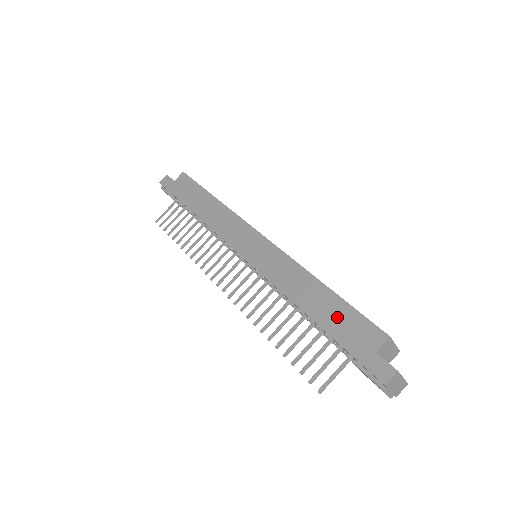
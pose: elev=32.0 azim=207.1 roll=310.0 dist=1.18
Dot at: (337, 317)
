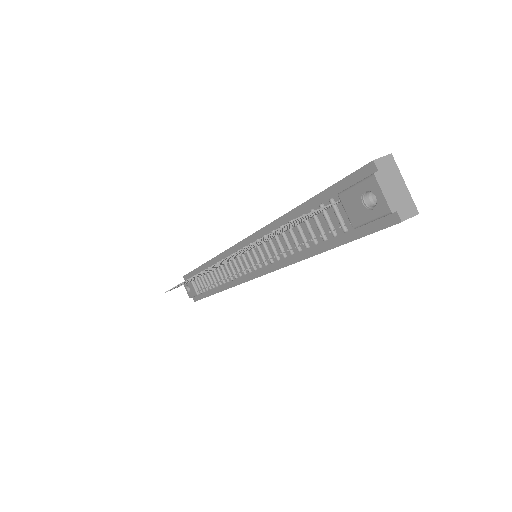
Dot at: occluded
